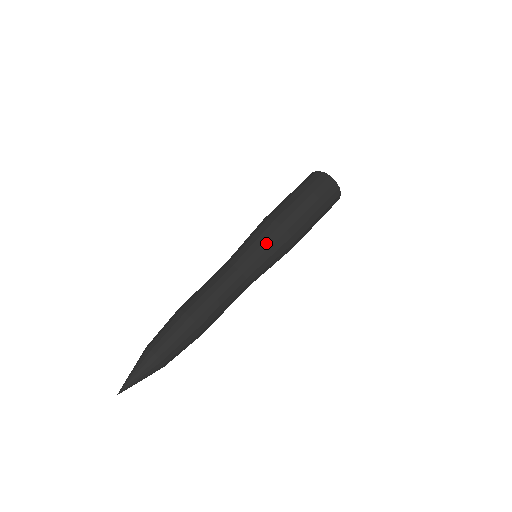
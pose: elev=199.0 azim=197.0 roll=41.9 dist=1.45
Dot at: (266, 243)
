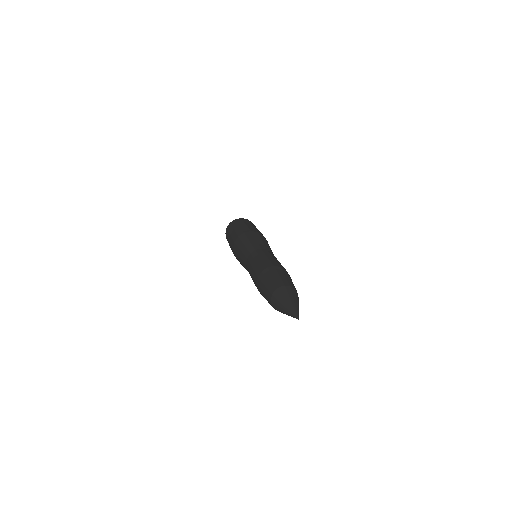
Dot at: (244, 242)
